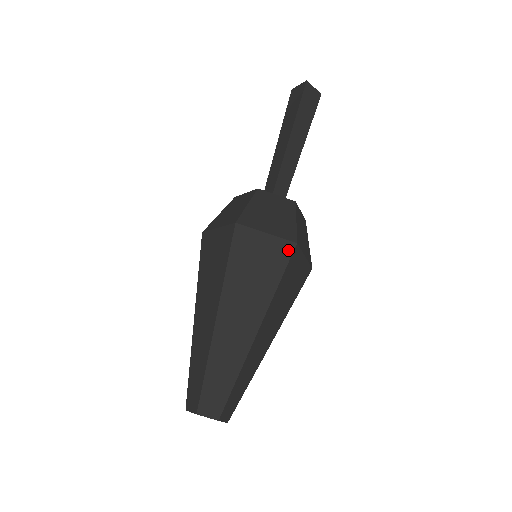
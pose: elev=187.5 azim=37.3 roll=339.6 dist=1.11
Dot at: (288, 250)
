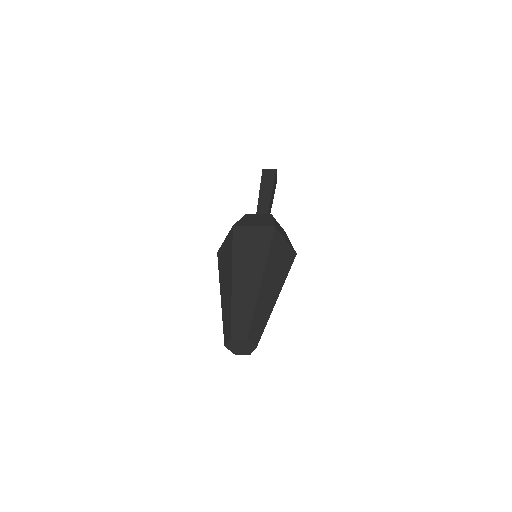
Dot at: (293, 256)
